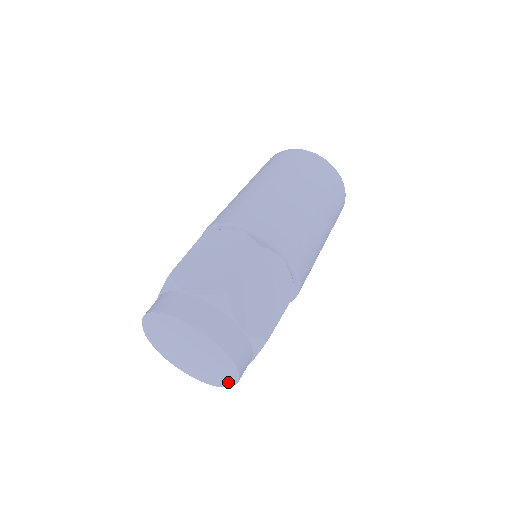
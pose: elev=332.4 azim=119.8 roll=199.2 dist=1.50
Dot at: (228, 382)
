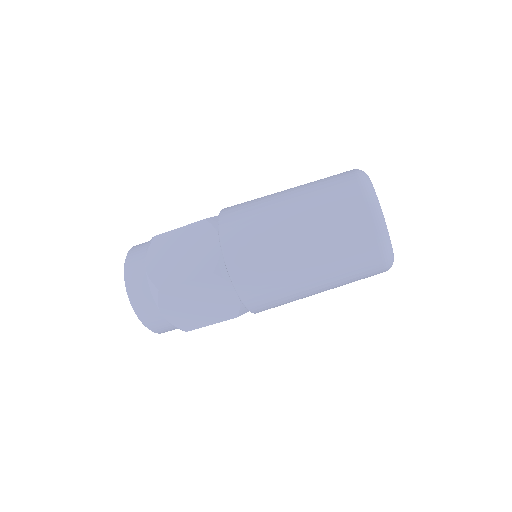
Dot at: occluded
